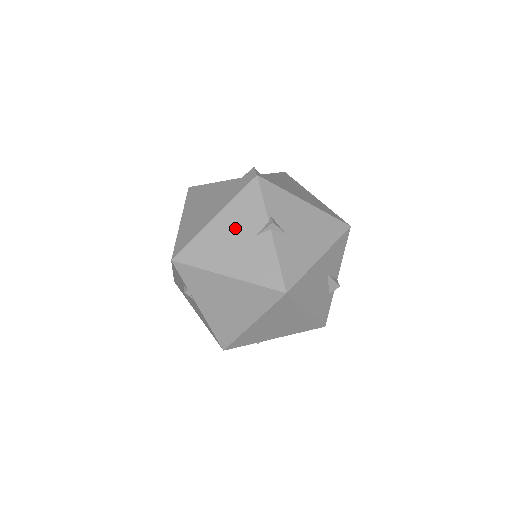
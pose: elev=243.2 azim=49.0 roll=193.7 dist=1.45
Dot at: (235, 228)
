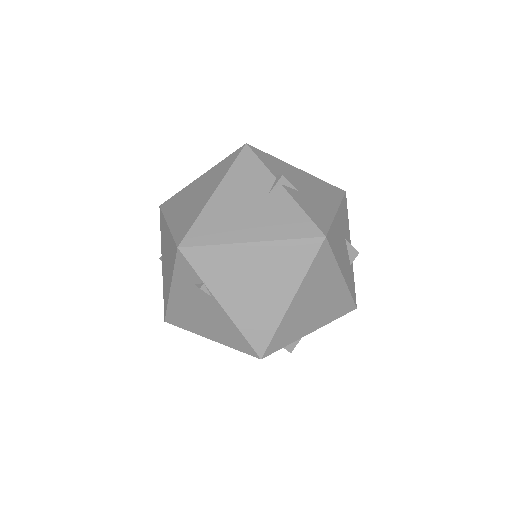
Dot at: (242, 194)
